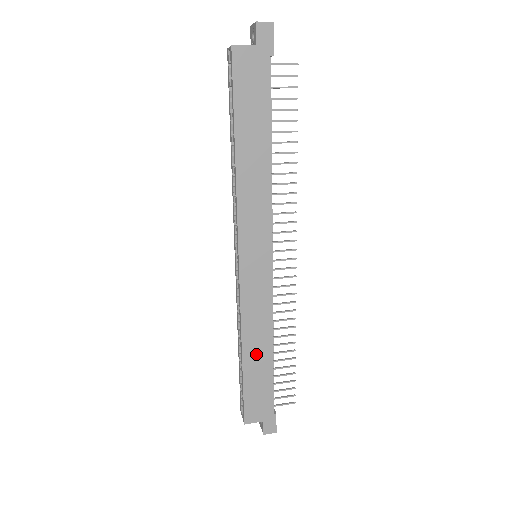
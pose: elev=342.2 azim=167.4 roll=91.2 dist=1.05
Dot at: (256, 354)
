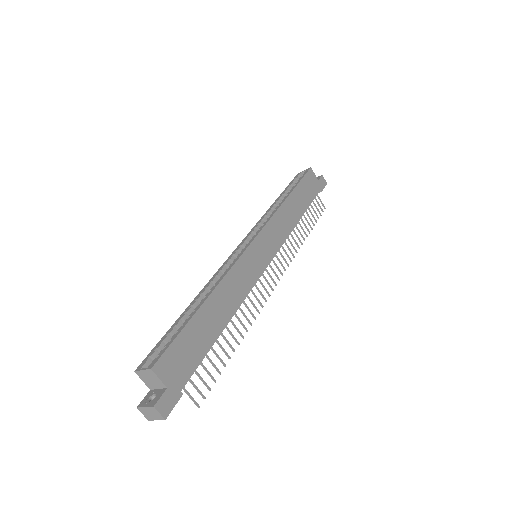
Dot at: (215, 312)
